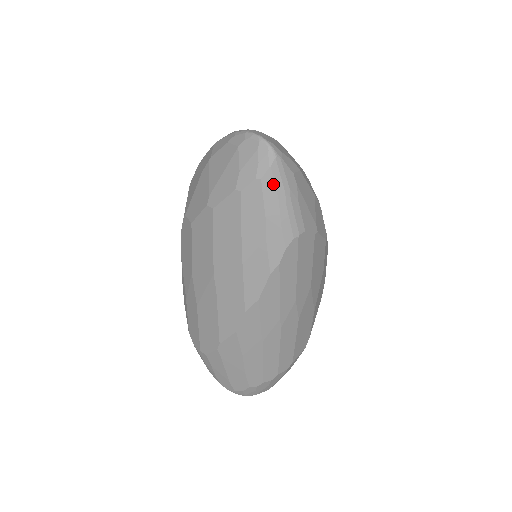
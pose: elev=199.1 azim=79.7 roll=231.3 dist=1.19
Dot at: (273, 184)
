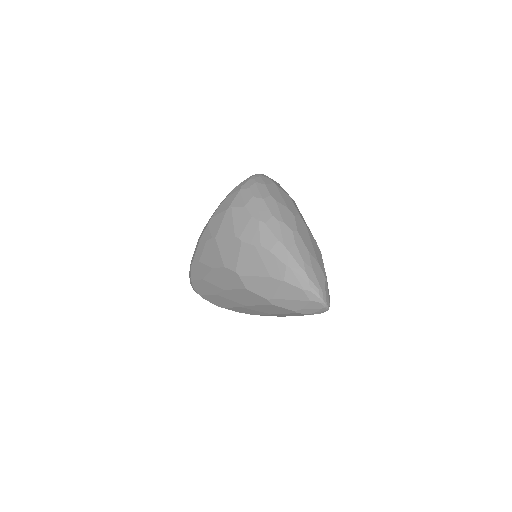
Dot at: occluded
